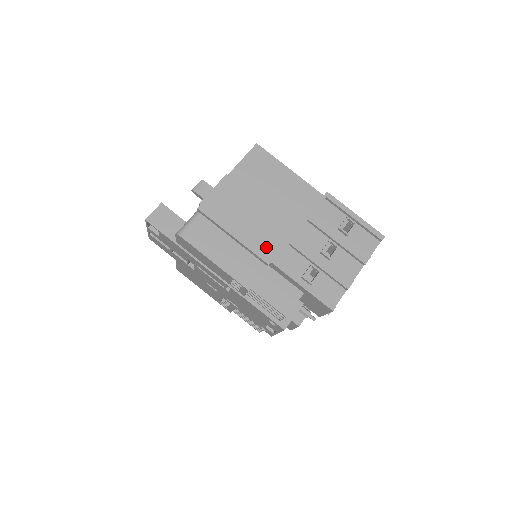
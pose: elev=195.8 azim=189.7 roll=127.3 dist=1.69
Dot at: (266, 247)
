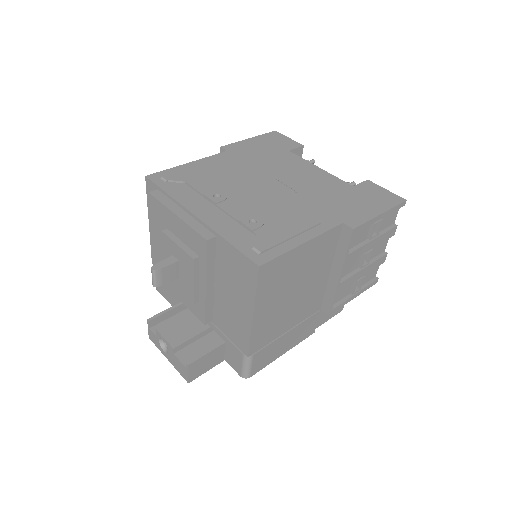
Dot at: (314, 306)
